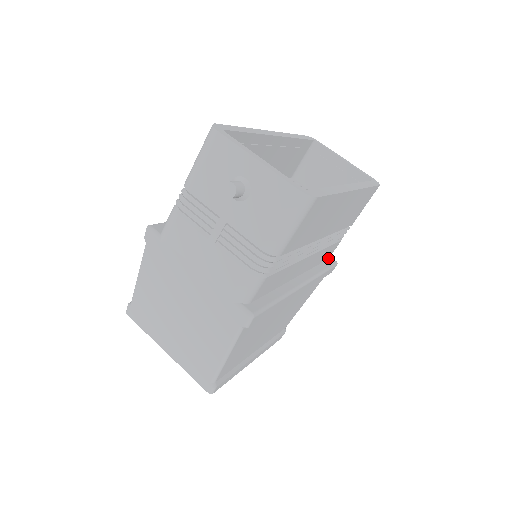
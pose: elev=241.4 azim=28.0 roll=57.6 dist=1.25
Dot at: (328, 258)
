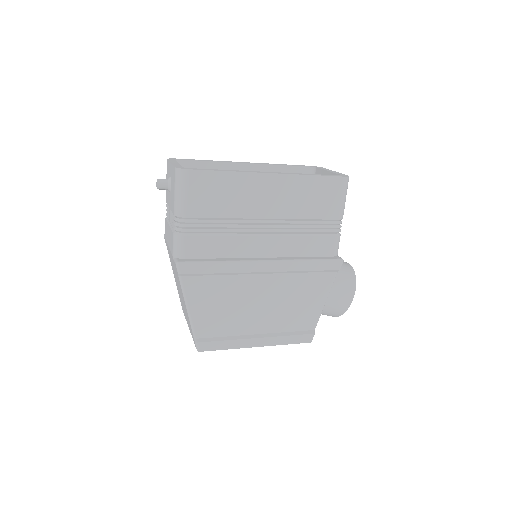
Dot at: (331, 256)
